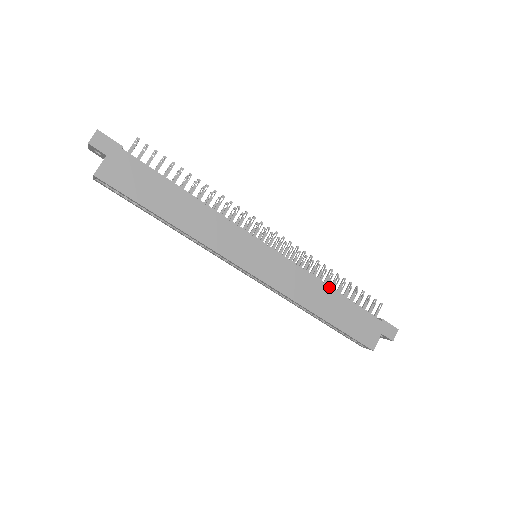
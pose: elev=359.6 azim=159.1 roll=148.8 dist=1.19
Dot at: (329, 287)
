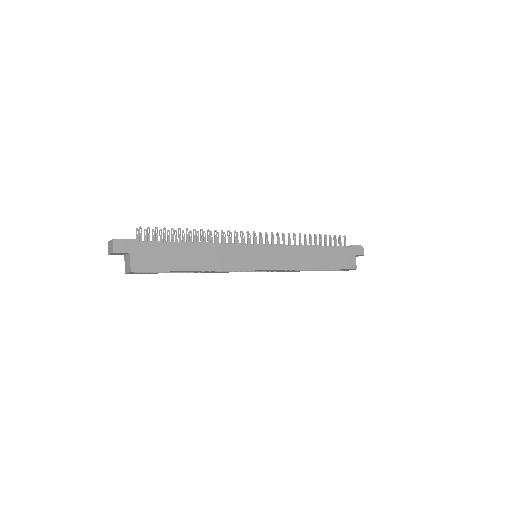
Dot at: (310, 247)
